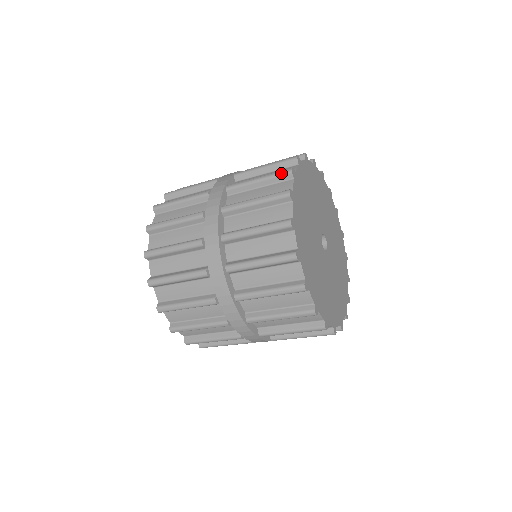
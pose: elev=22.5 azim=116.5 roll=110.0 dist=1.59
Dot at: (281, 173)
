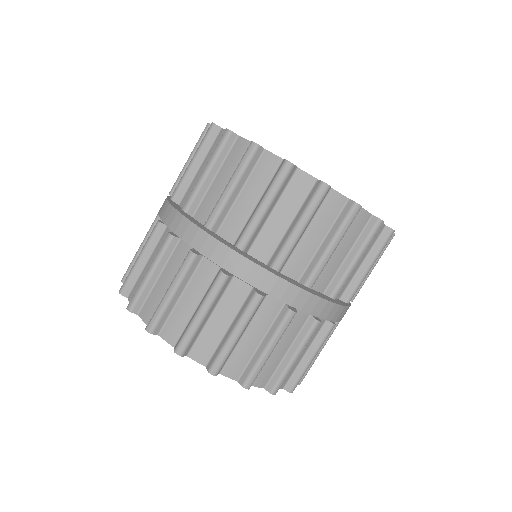
Dot at: occluded
